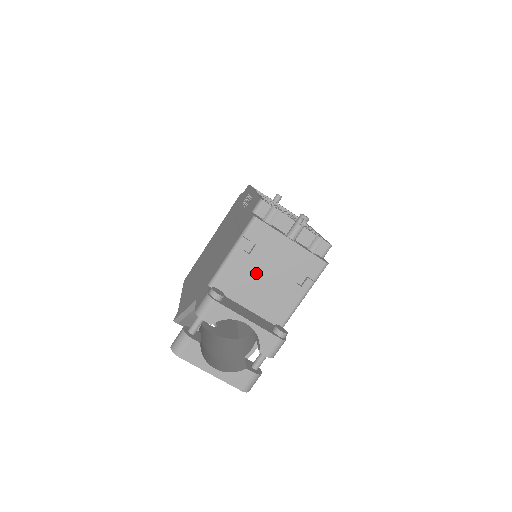
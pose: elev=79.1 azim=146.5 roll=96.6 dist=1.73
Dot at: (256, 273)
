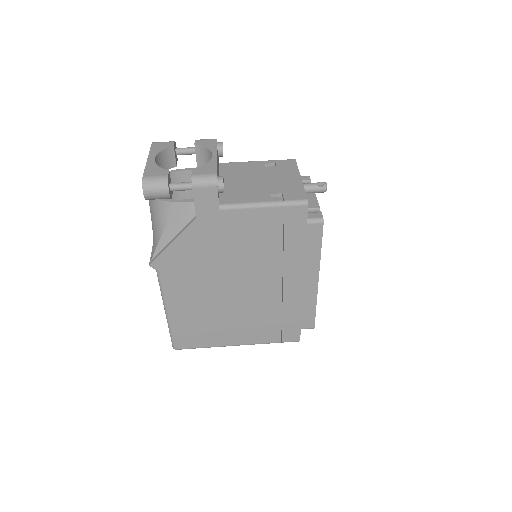
Dot at: (254, 175)
